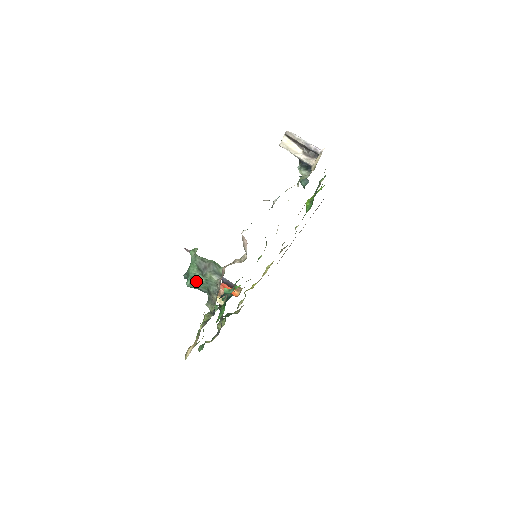
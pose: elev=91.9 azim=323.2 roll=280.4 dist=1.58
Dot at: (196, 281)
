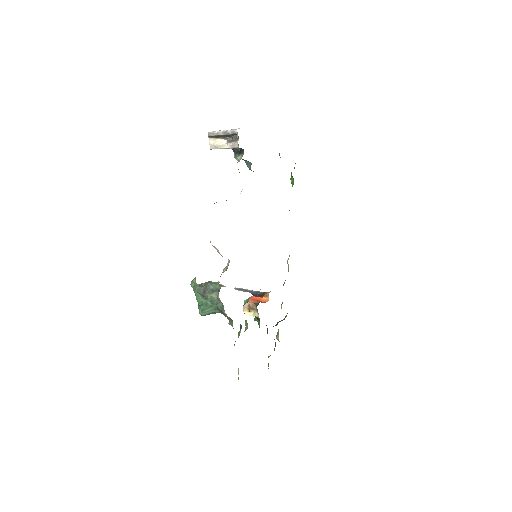
Dot at: (204, 307)
